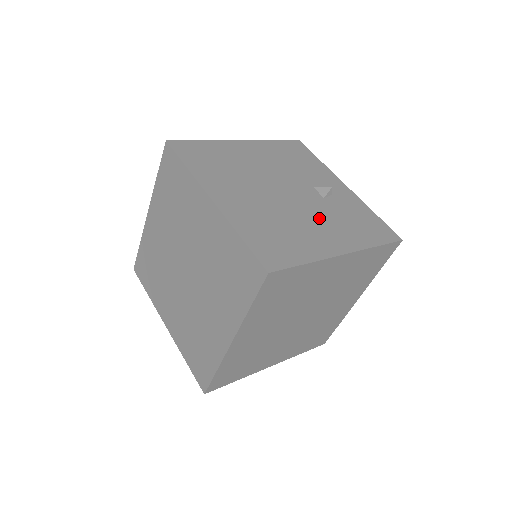
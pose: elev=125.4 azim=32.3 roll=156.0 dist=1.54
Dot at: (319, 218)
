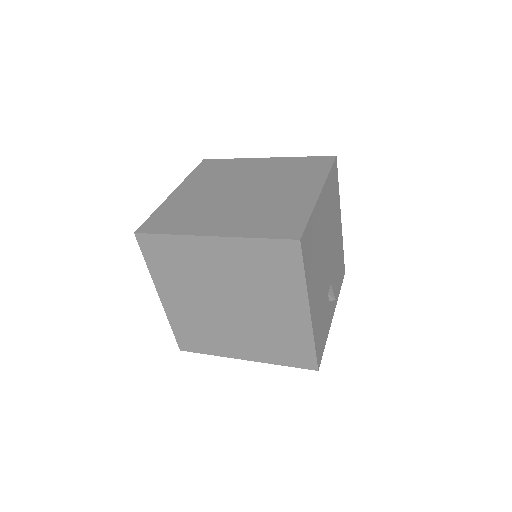
Dot at: (321, 289)
